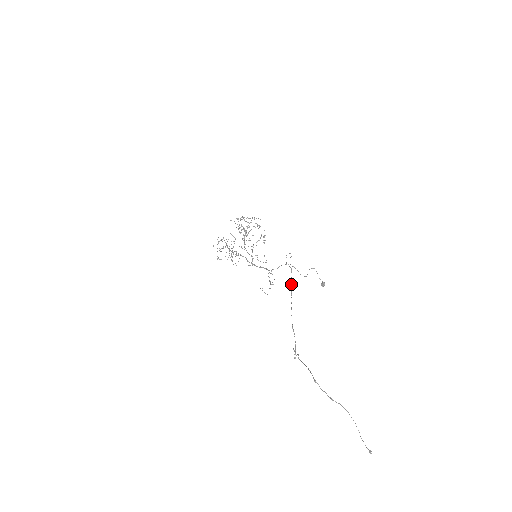
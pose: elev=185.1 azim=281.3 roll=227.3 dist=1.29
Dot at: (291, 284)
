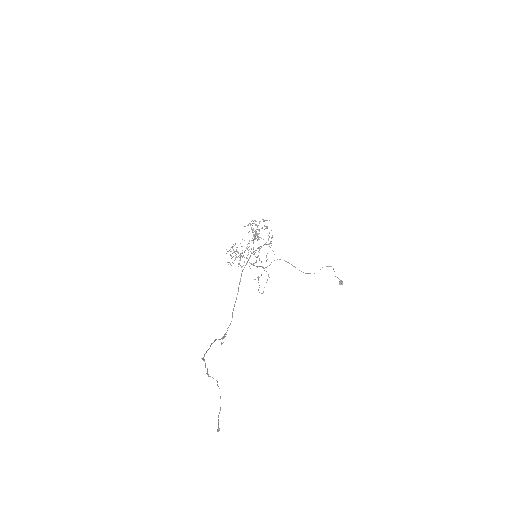
Dot at: (242, 270)
